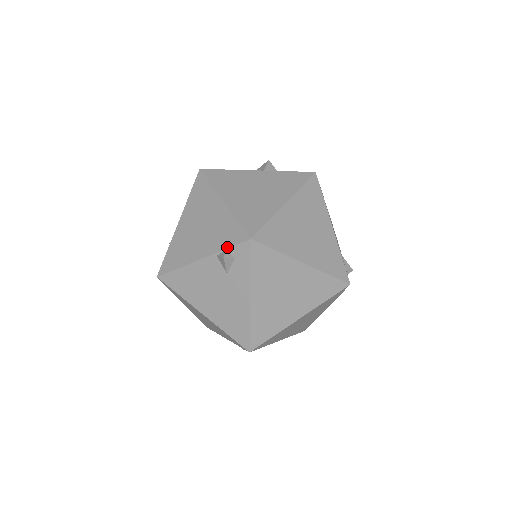
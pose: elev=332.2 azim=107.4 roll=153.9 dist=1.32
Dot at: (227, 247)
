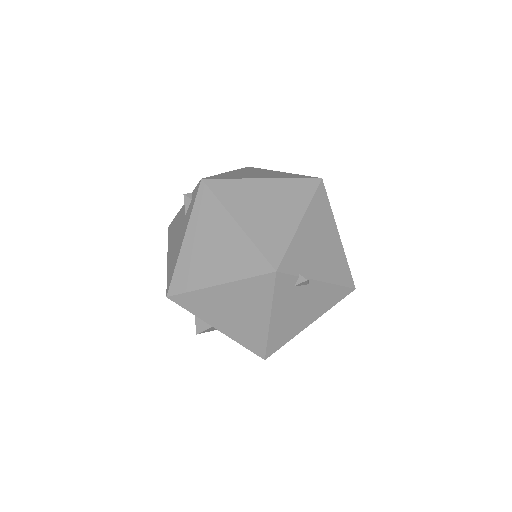
Dot at: (193, 190)
